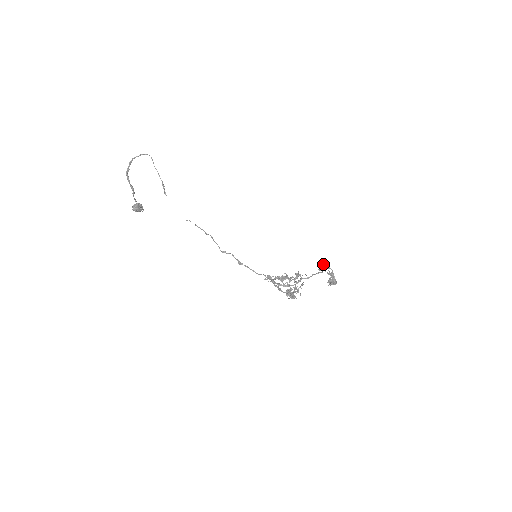
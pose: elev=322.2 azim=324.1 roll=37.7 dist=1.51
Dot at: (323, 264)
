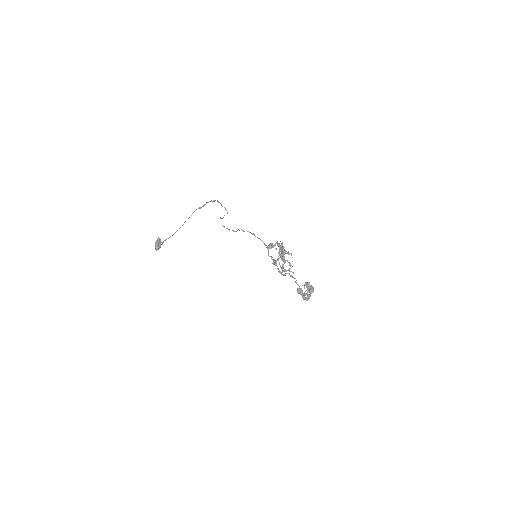
Dot at: (307, 283)
